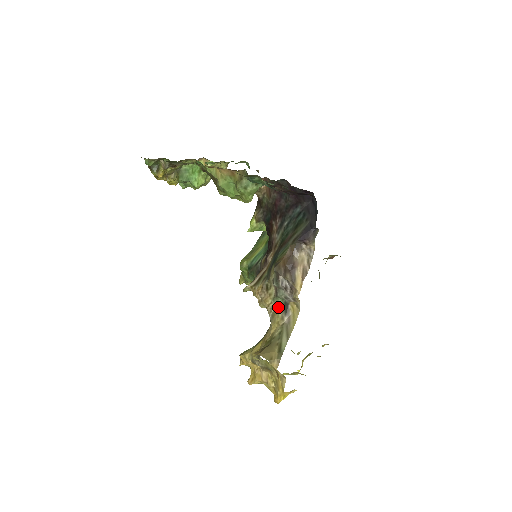
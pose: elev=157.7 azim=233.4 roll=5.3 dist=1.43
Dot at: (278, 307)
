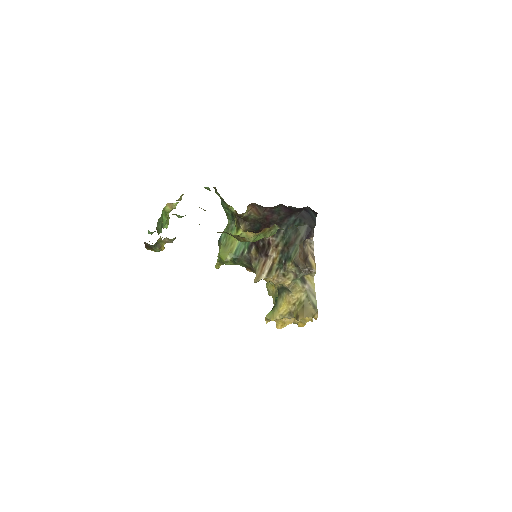
Dot at: (297, 282)
